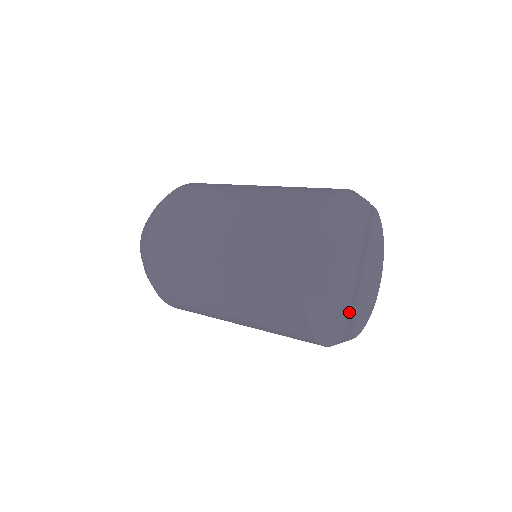
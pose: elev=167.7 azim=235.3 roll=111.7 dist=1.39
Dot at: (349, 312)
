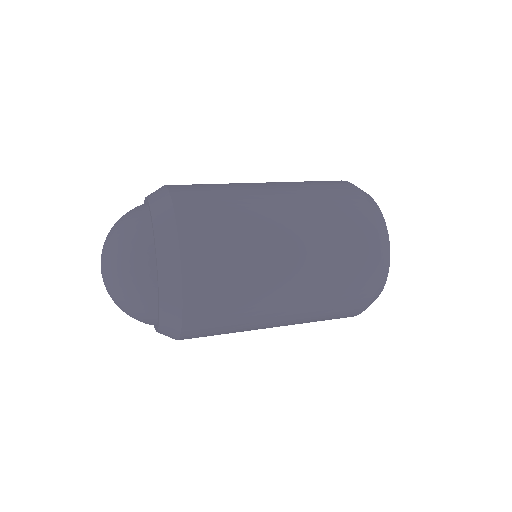
Dot at: occluded
